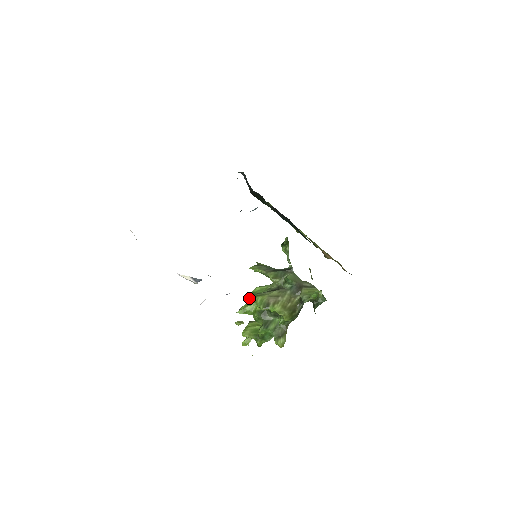
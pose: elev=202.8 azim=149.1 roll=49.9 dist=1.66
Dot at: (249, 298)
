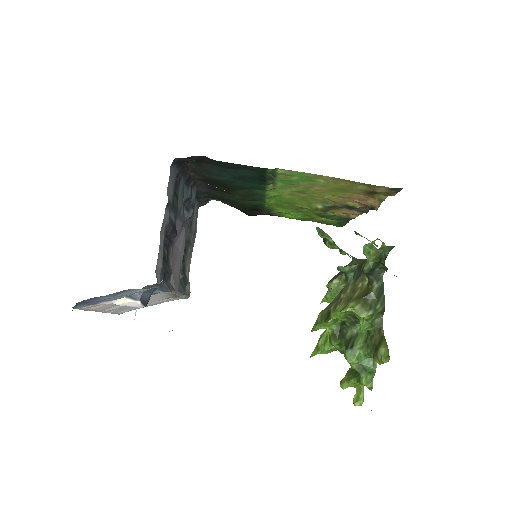
Dot at: occluded
